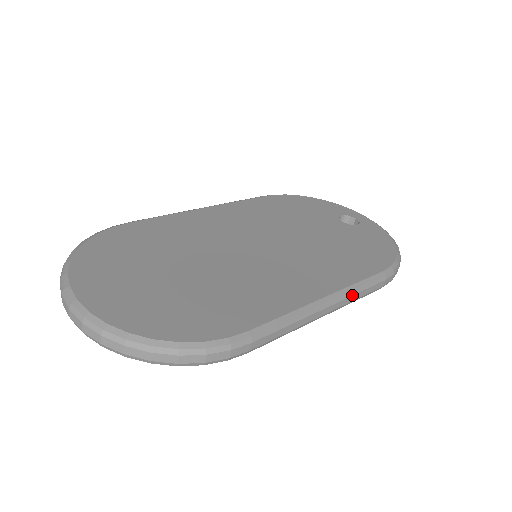
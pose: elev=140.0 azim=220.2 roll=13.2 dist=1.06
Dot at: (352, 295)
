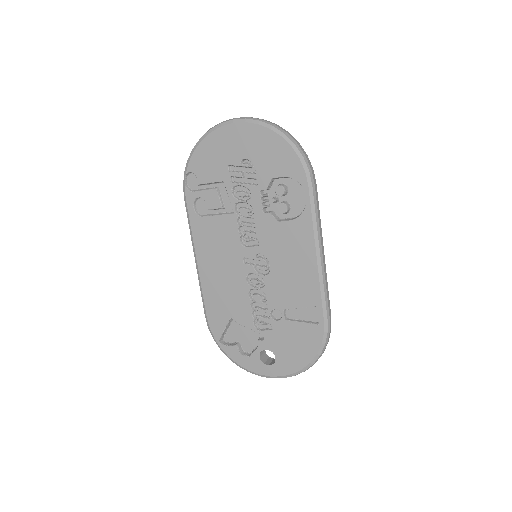
Dot at: occluded
